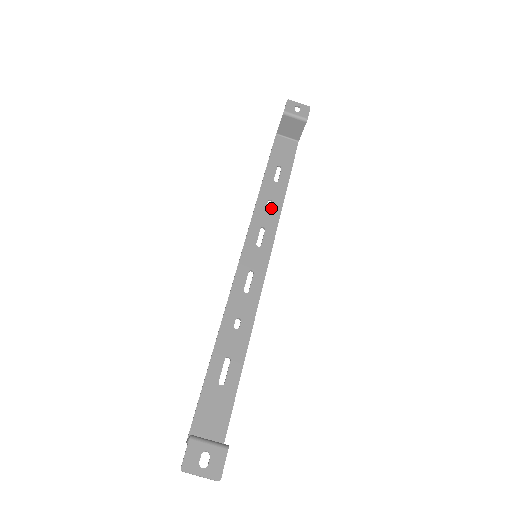
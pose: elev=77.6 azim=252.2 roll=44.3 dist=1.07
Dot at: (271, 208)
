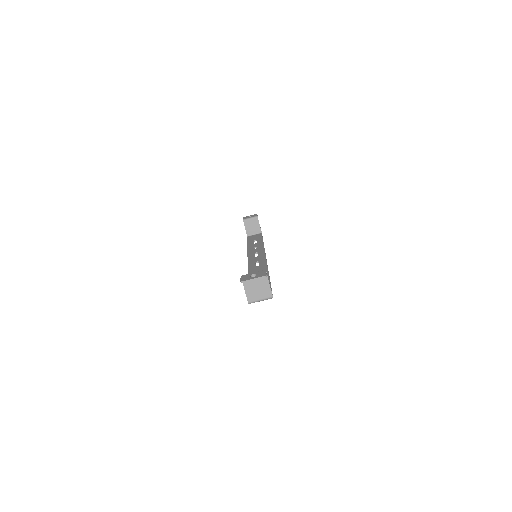
Dot at: (257, 248)
